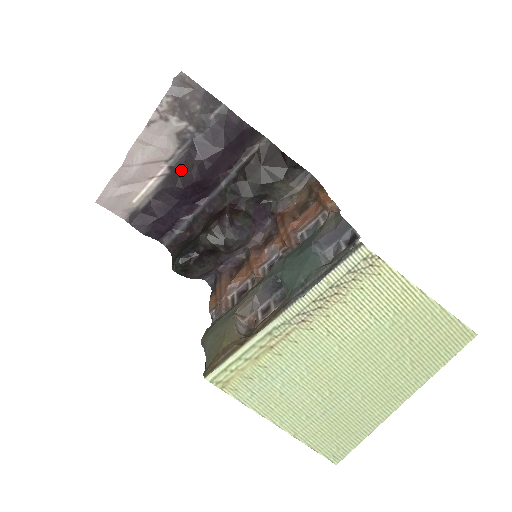
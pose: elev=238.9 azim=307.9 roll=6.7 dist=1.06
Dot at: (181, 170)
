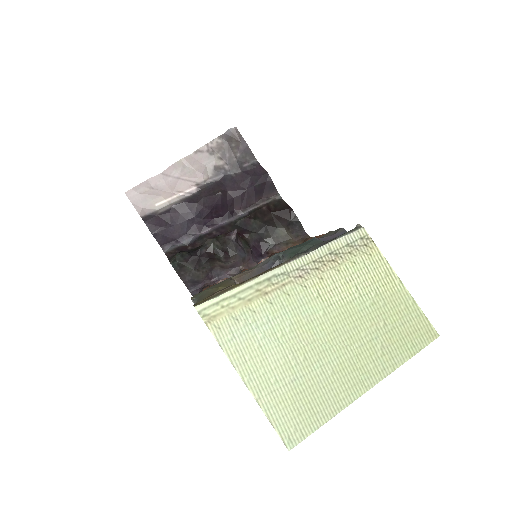
Dot at: (207, 193)
